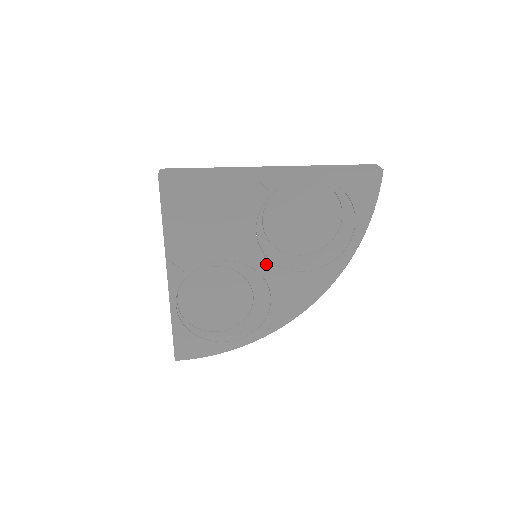
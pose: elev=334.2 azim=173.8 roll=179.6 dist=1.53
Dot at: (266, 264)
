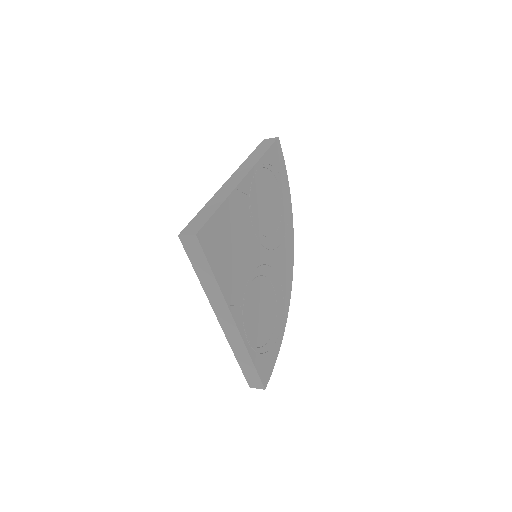
Dot at: (268, 254)
